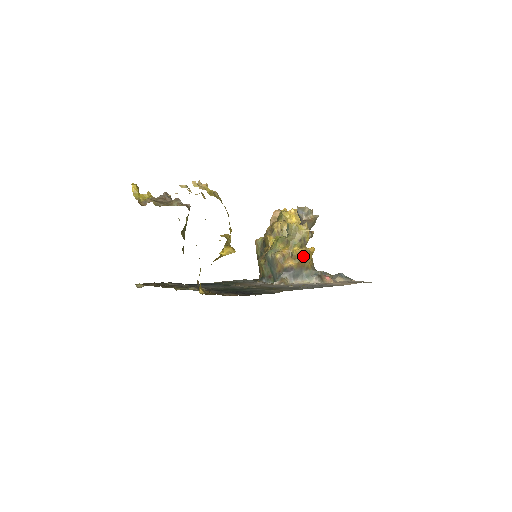
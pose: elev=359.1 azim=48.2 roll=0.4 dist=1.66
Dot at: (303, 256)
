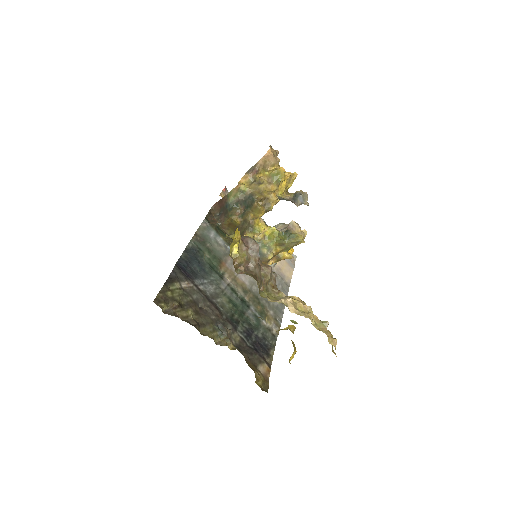
Dot at: occluded
